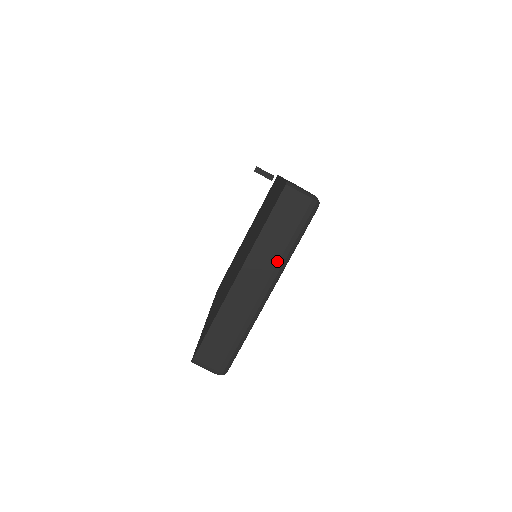
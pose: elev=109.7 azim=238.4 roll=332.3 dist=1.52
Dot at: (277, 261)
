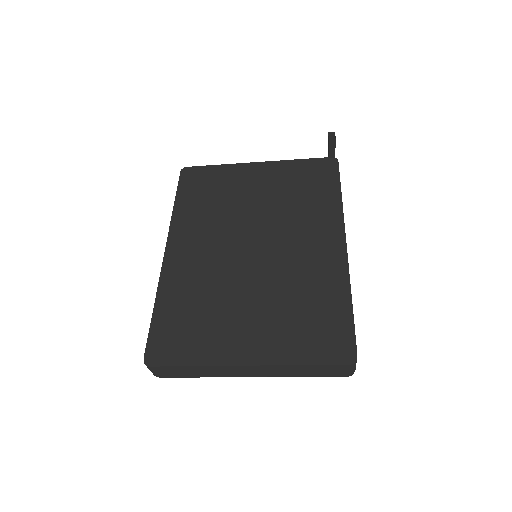
Dot at: (283, 376)
